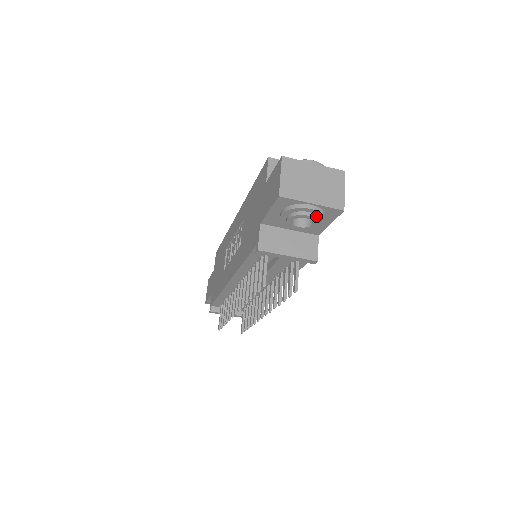
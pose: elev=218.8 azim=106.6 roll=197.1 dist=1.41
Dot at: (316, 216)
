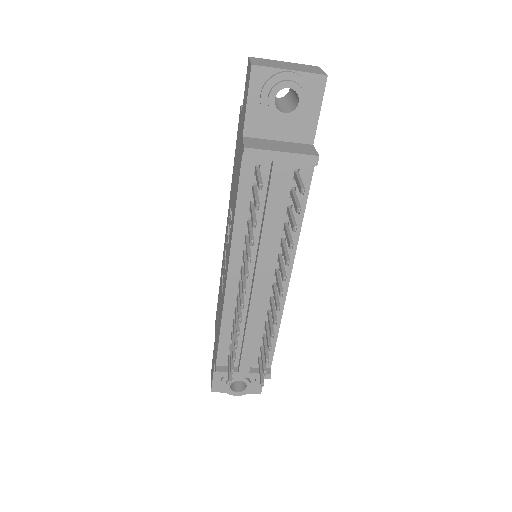
Dot at: (299, 85)
